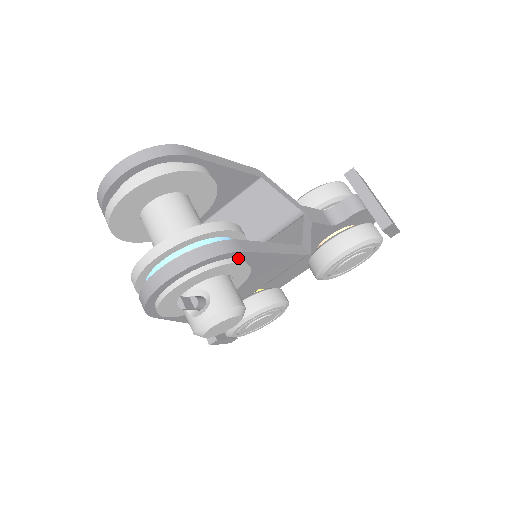
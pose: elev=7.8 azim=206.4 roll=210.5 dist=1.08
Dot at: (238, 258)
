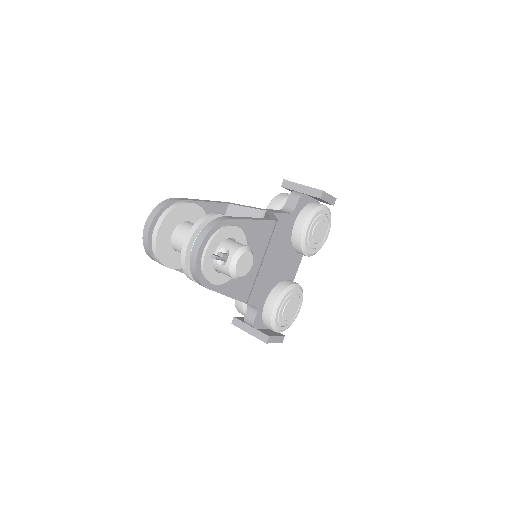
Dot at: (231, 225)
